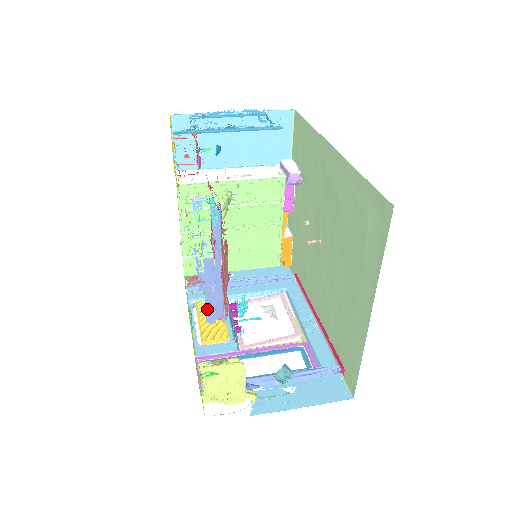
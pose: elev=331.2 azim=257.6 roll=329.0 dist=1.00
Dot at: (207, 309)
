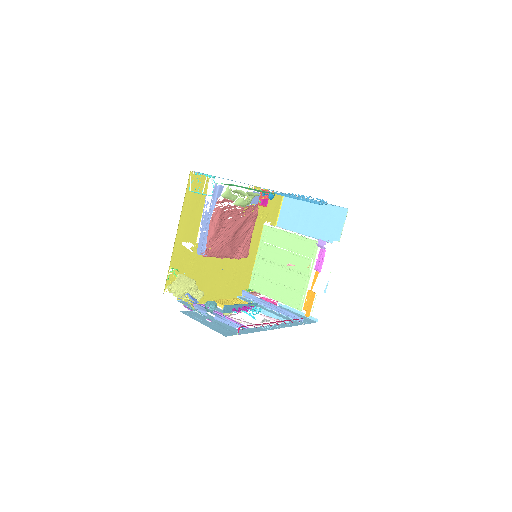
Dot at: (199, 244)
